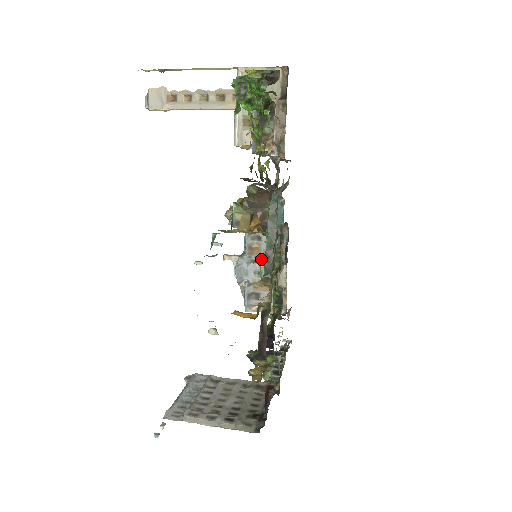
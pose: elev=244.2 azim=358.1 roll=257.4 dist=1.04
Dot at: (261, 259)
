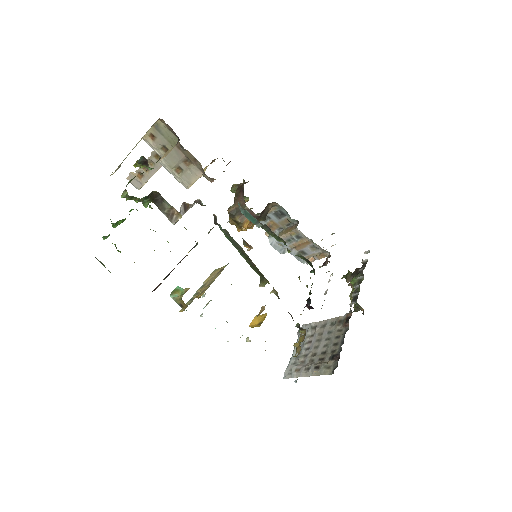
Dot at: (283, 229)
